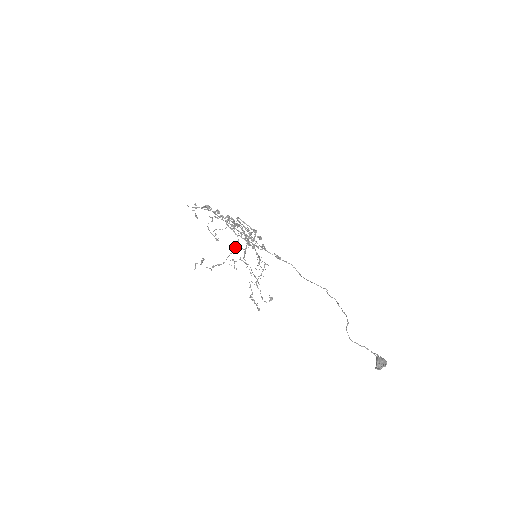
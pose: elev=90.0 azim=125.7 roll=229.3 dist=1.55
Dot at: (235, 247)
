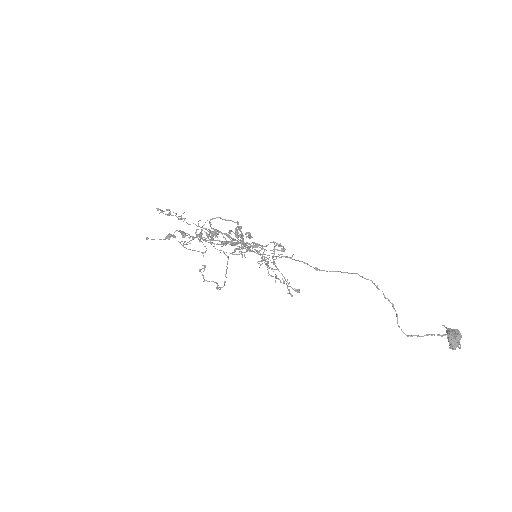
Dot at: (227, 262)
